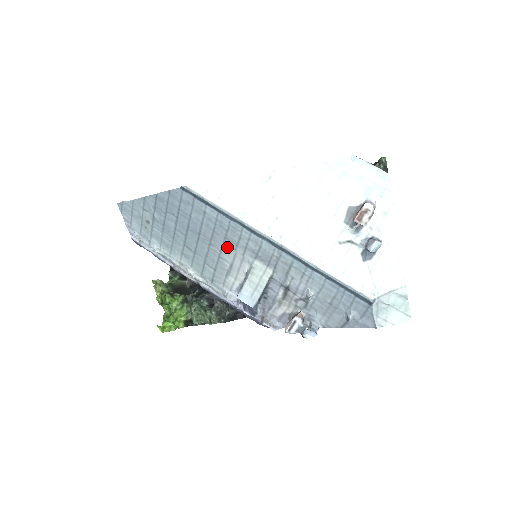
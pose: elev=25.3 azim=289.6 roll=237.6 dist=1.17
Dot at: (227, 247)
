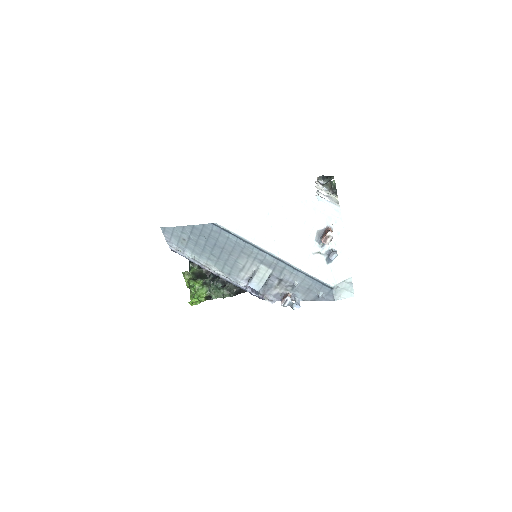
Dot at: (242, 257)
